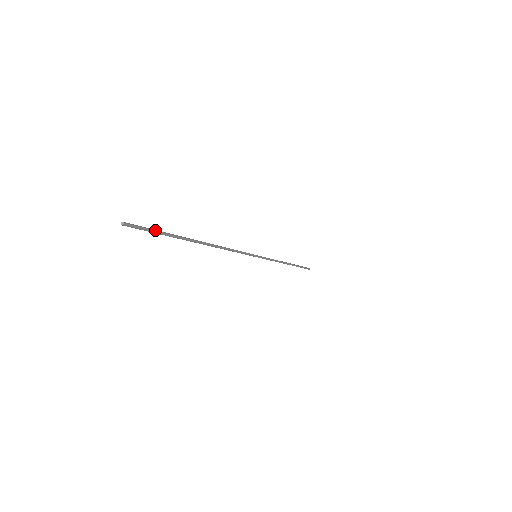
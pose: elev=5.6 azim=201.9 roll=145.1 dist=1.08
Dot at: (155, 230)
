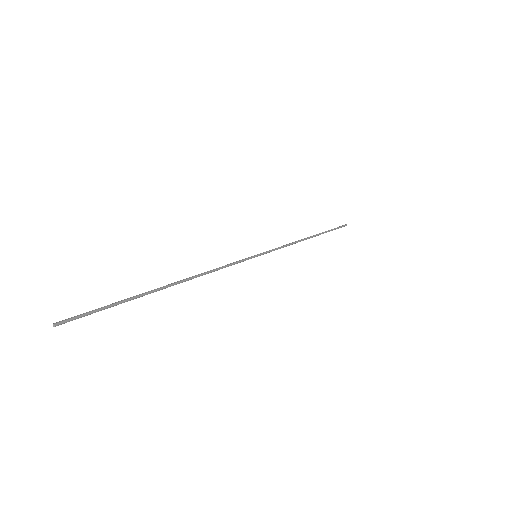
Dot at: (100, 309)
